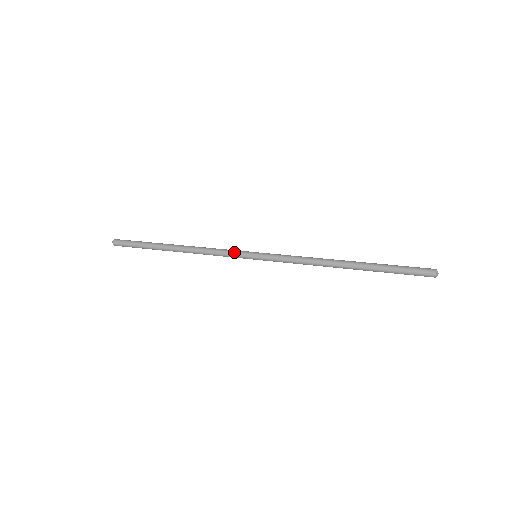
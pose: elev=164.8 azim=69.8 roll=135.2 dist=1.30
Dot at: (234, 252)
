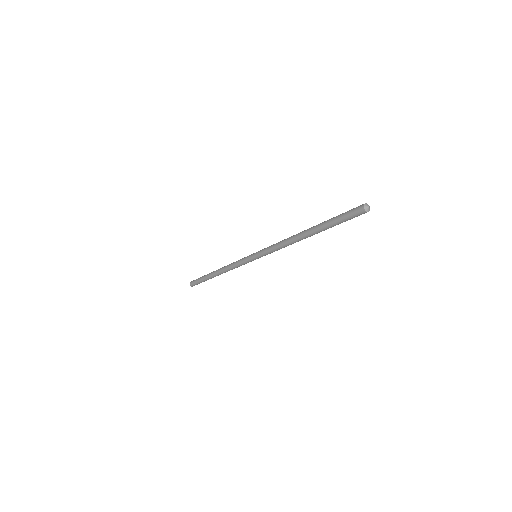
Dot at: (245, 257)
